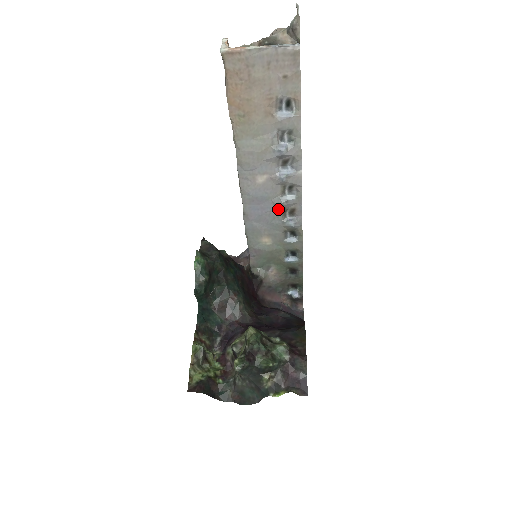
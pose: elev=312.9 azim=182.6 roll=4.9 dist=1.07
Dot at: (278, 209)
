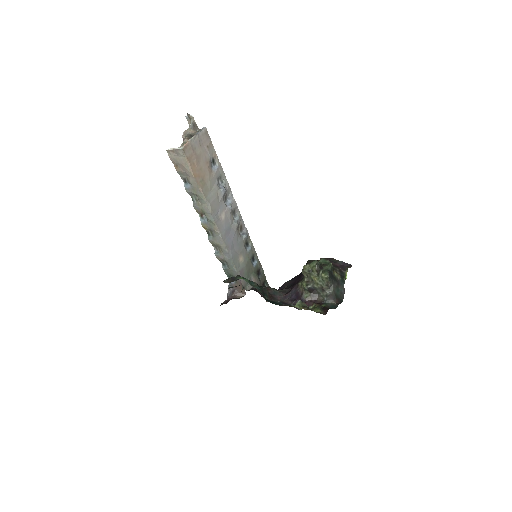
Dot at: (236, 231)
